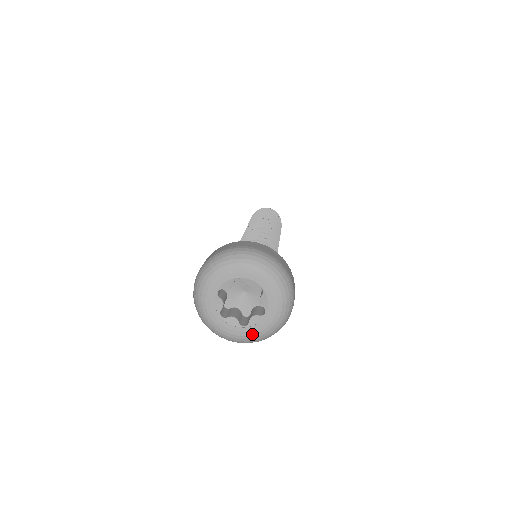
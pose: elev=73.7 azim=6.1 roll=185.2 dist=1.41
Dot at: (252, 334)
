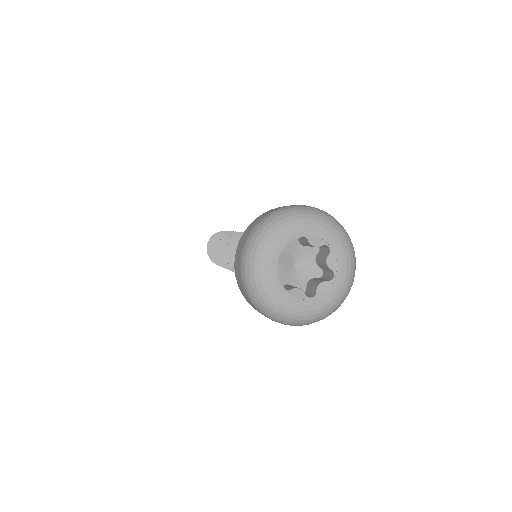
Dot at: (321, 306)
